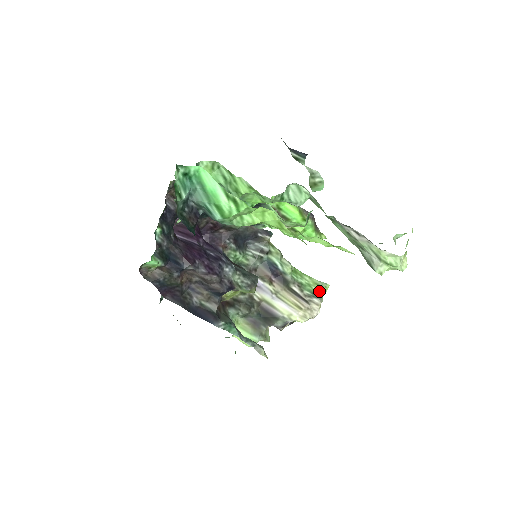
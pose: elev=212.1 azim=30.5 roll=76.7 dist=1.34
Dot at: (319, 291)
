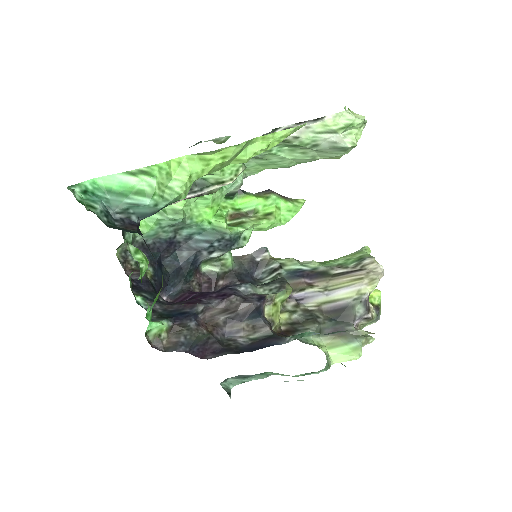
Dot at: (362, 255)
